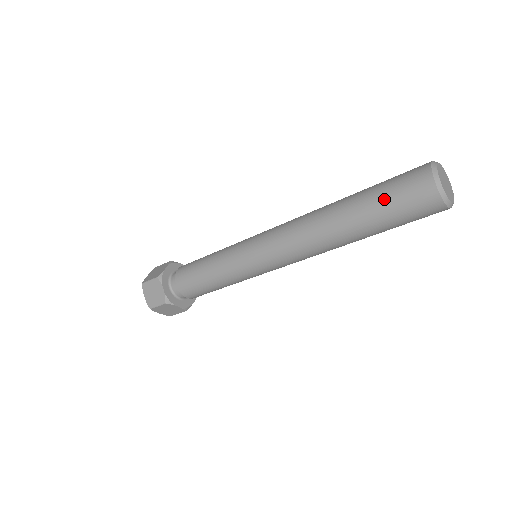
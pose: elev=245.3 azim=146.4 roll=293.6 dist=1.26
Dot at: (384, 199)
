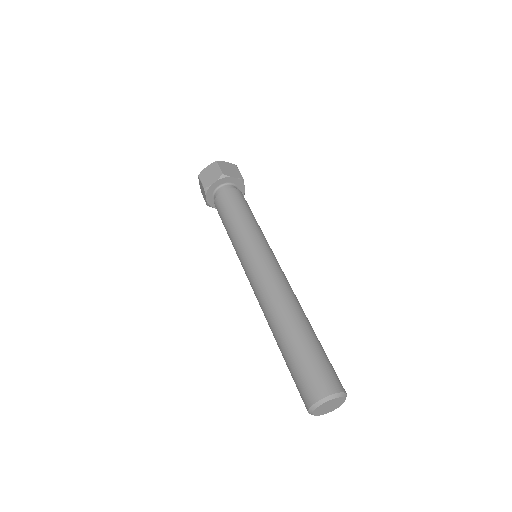
Dot at: (291, 371)
